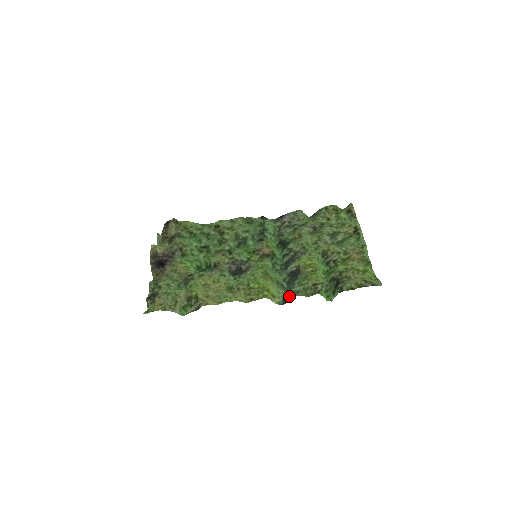
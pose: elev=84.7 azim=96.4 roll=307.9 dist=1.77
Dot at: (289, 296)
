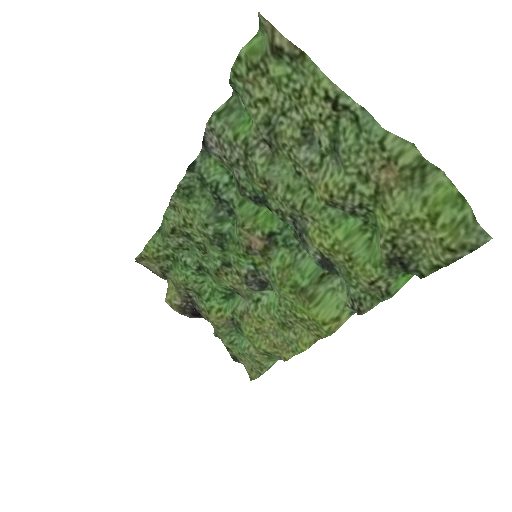
Dot at: (354, 309)
